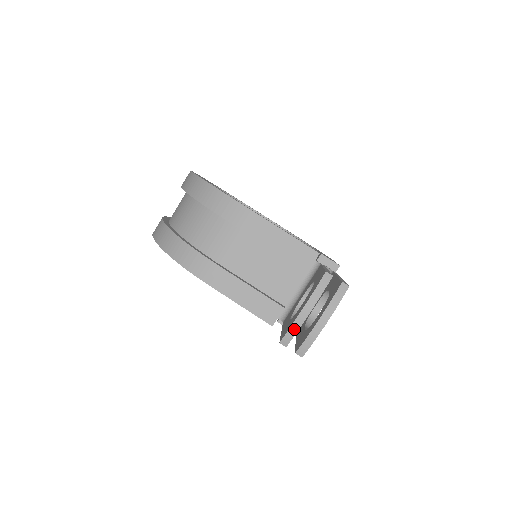
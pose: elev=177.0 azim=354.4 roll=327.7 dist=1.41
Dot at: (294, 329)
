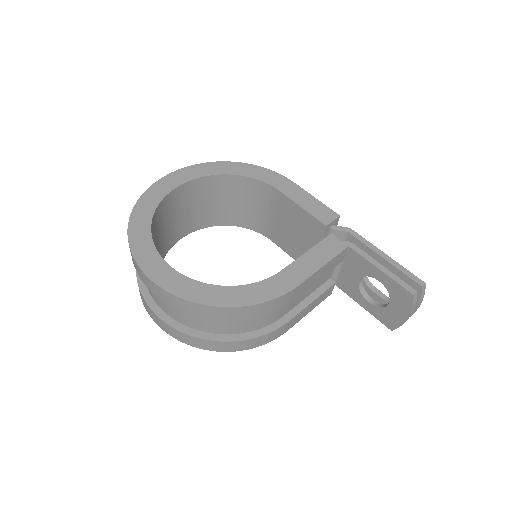
Dot at: (402, 324)
